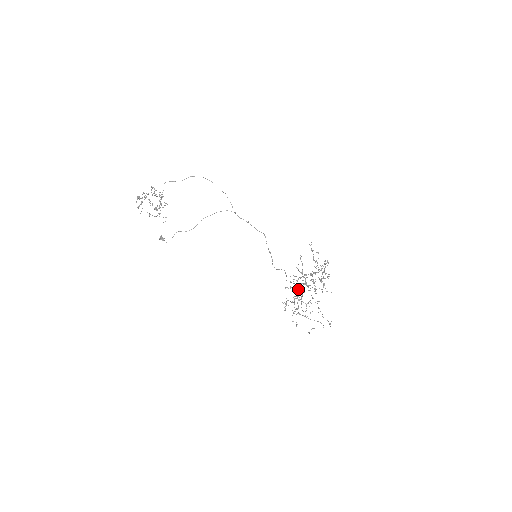
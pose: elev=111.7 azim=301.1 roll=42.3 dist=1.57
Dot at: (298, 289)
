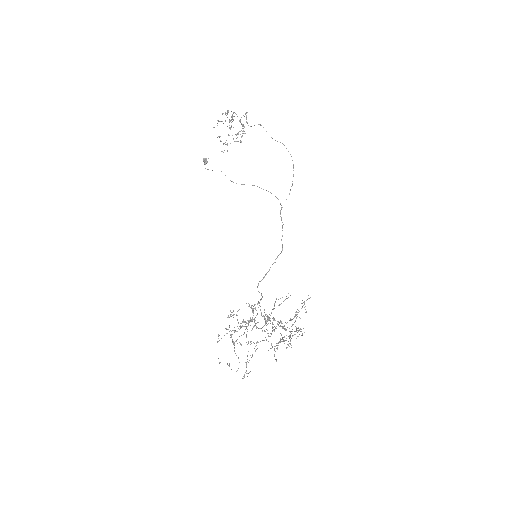
Dot at: occluded
